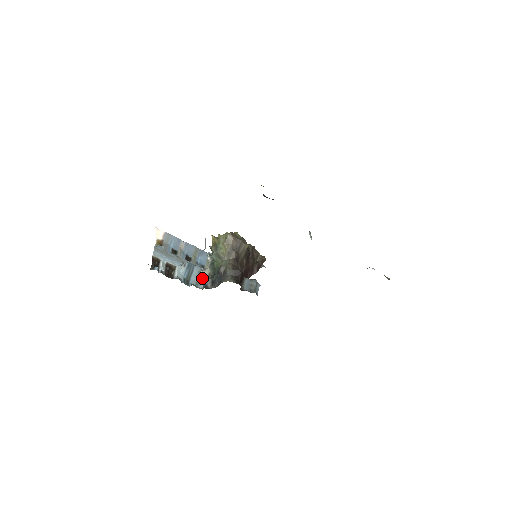
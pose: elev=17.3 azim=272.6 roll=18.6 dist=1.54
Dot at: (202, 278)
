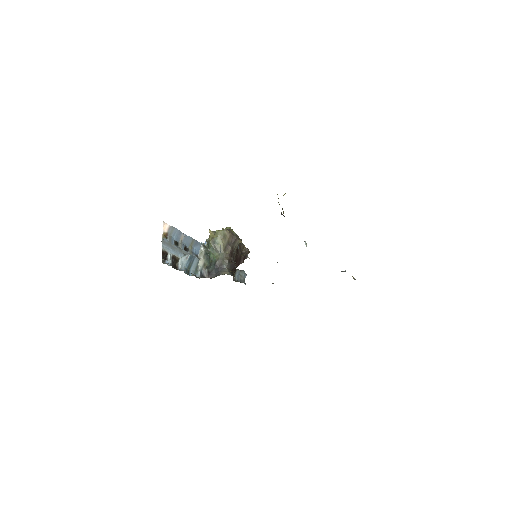
Dot at: (198, 268)
